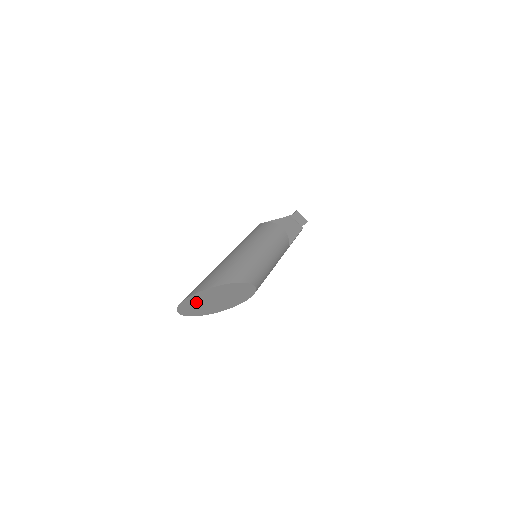
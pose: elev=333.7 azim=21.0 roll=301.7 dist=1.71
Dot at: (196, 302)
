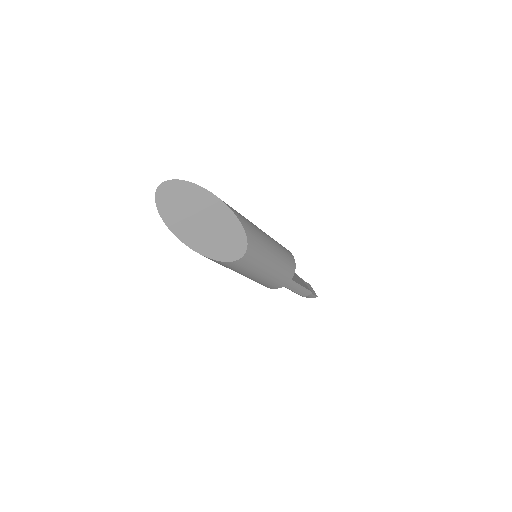
Dot at: (180, 200)
